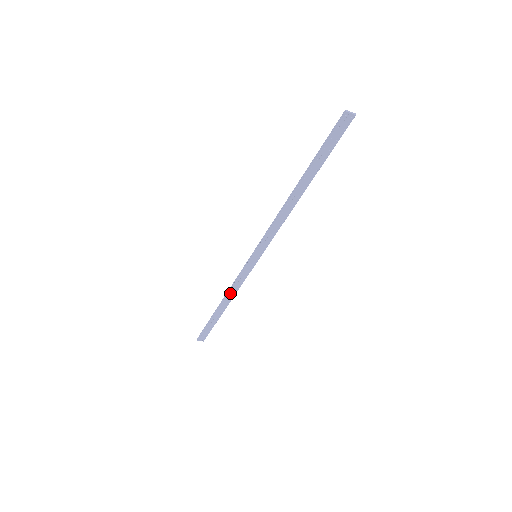
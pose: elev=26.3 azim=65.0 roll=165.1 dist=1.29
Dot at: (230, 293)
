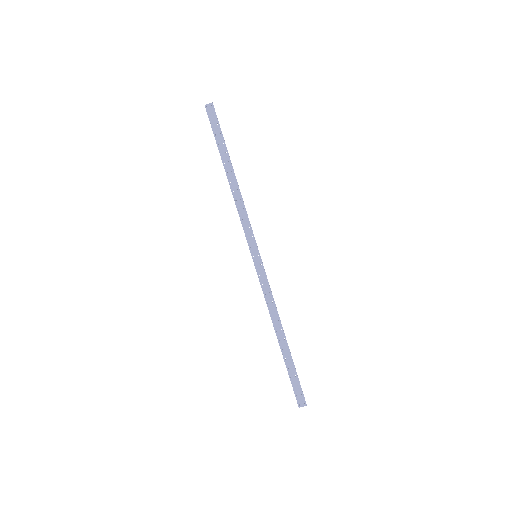
Dot at: (272, 314)
